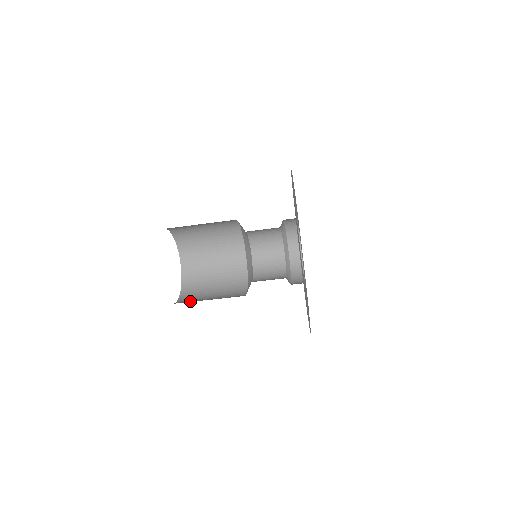
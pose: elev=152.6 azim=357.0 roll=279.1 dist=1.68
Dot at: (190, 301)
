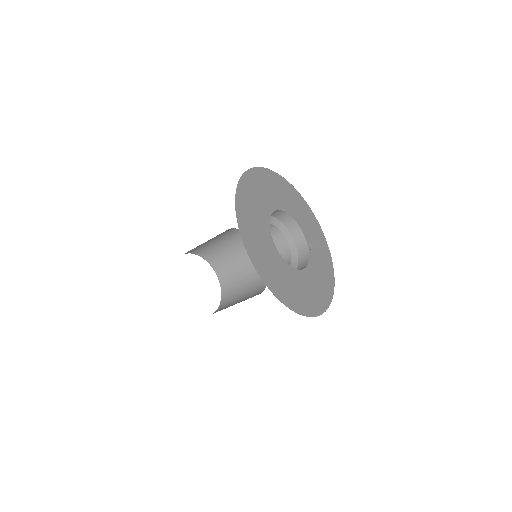
Dot at: occluded
